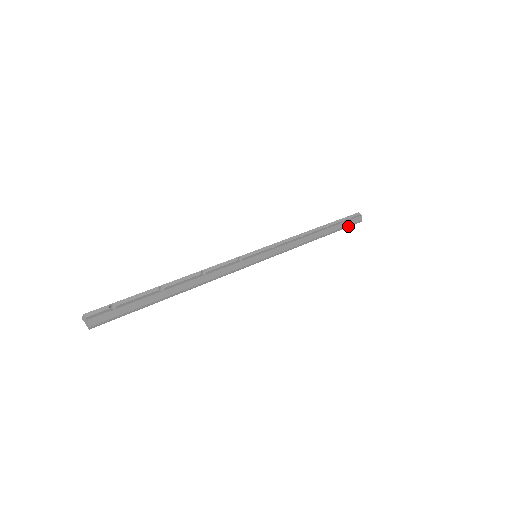
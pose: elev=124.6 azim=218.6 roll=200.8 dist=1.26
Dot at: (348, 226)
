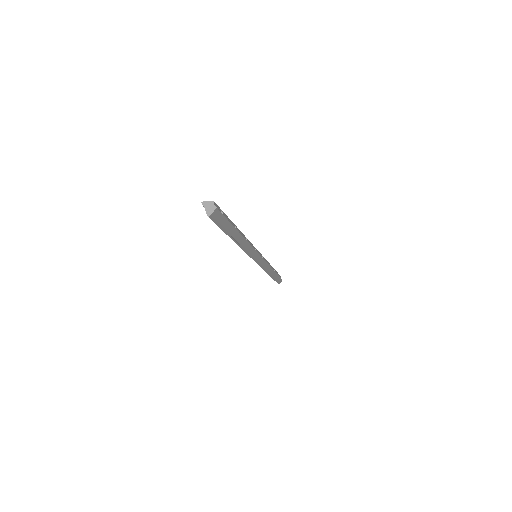
Dot at: (276, 281)
